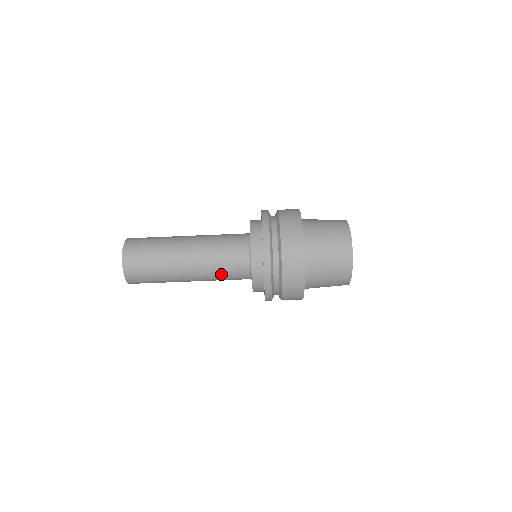
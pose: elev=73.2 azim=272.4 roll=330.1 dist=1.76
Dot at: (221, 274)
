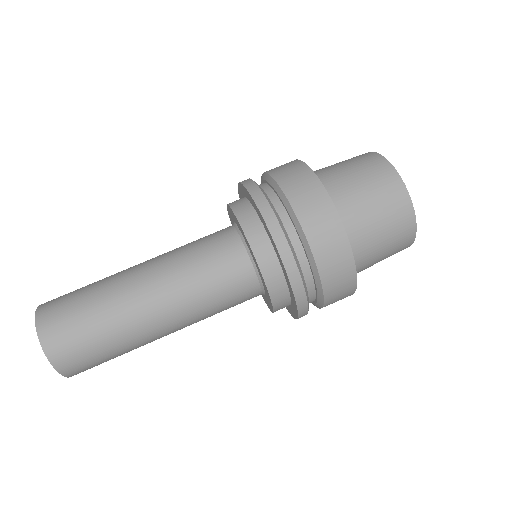
Dot at: (193, 254)
